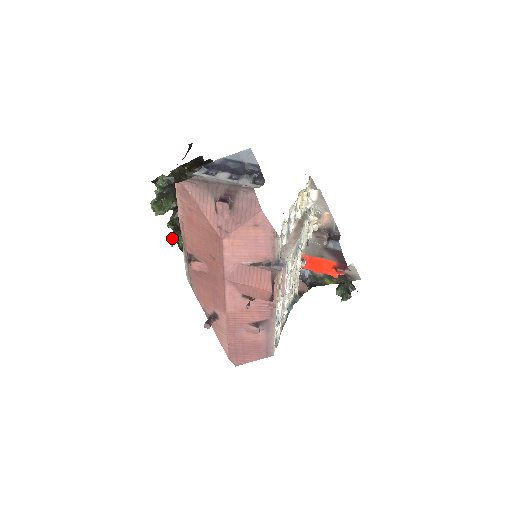
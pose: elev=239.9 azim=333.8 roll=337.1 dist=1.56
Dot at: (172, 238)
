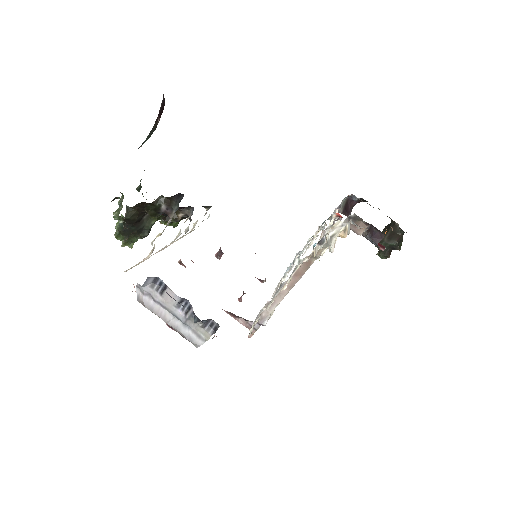
Dot at: occluded
